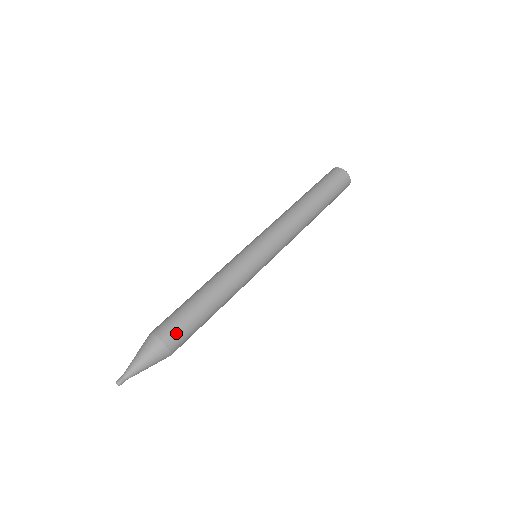
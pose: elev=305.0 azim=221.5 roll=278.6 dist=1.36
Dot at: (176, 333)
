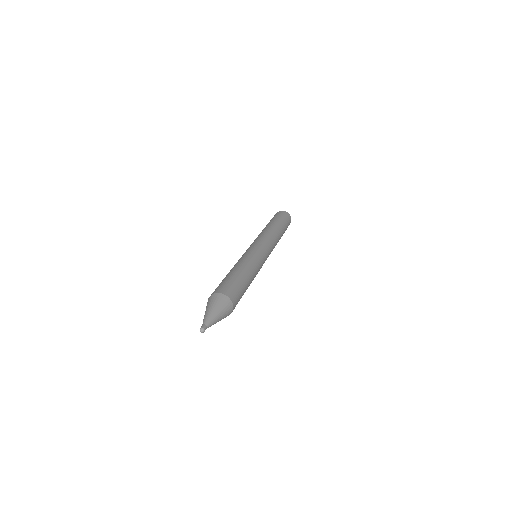
Dot at: (236, 295)
